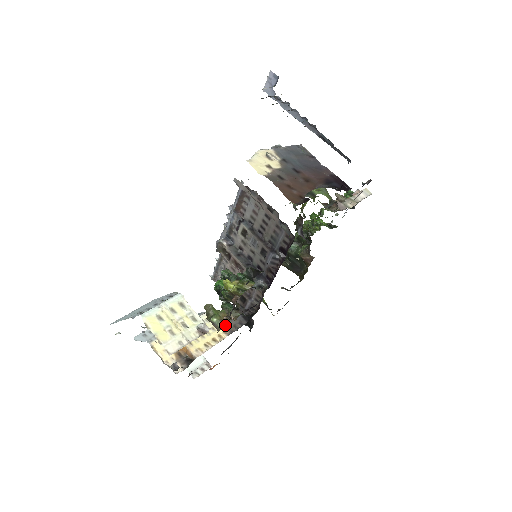
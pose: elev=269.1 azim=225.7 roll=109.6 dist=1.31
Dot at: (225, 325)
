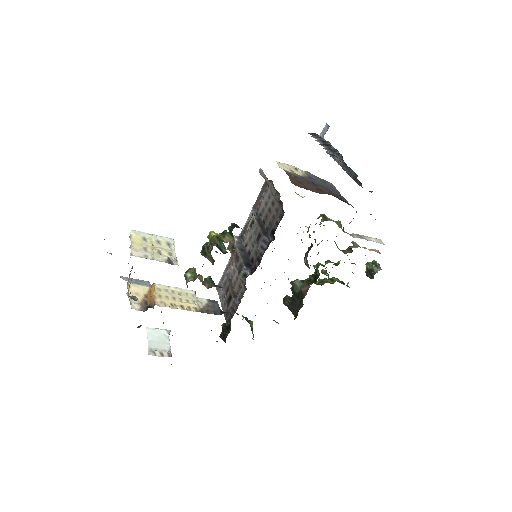
Dot at: occluded
